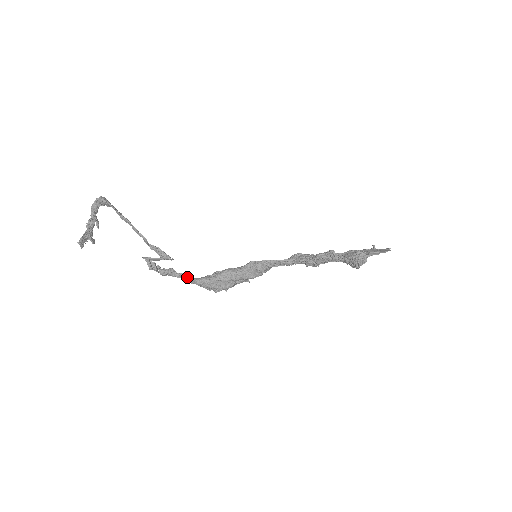
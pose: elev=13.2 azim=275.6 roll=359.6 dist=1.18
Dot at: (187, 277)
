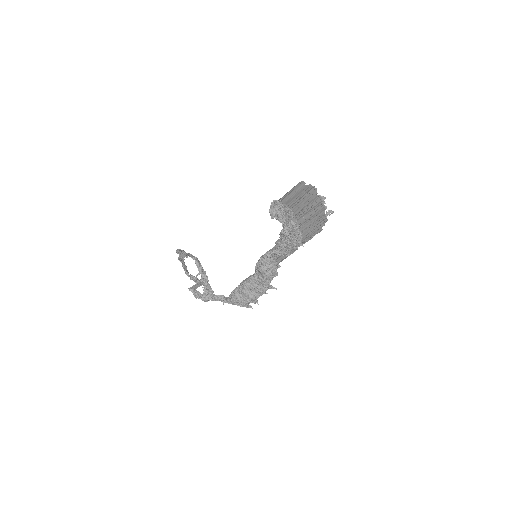
Dot at: (222, 298)
